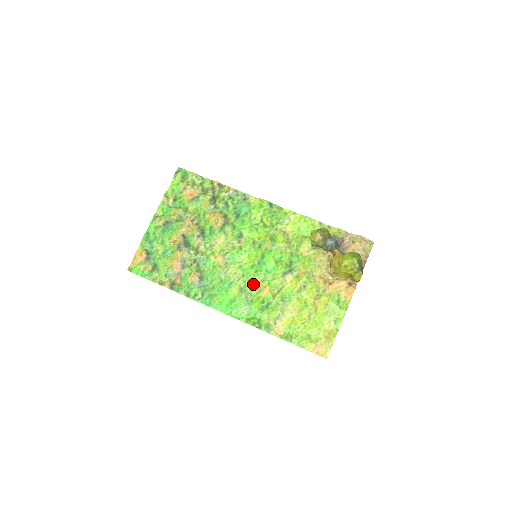
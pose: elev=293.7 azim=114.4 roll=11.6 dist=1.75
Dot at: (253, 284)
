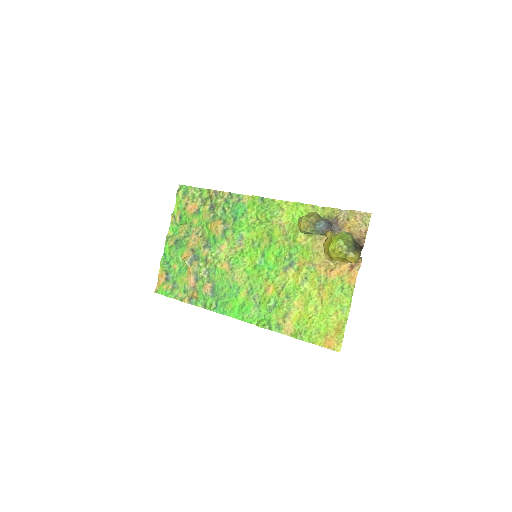
Dot at: (258, 285)
